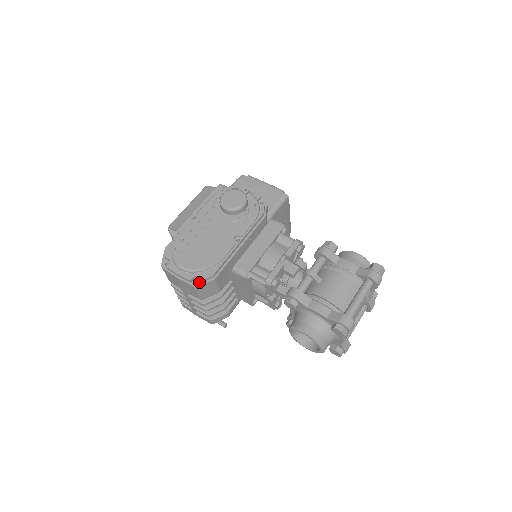
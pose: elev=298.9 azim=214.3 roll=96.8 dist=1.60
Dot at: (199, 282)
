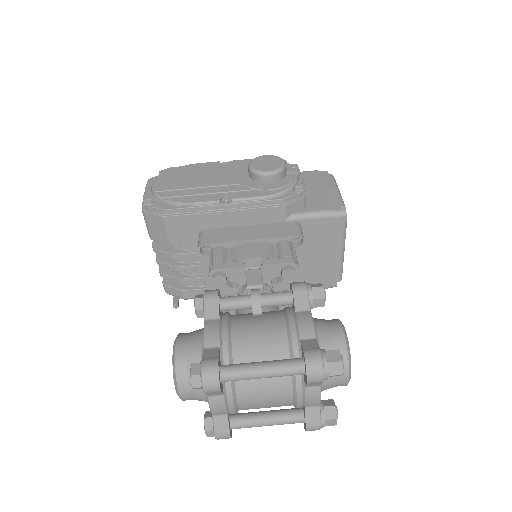
Dot at: (150, 209)
